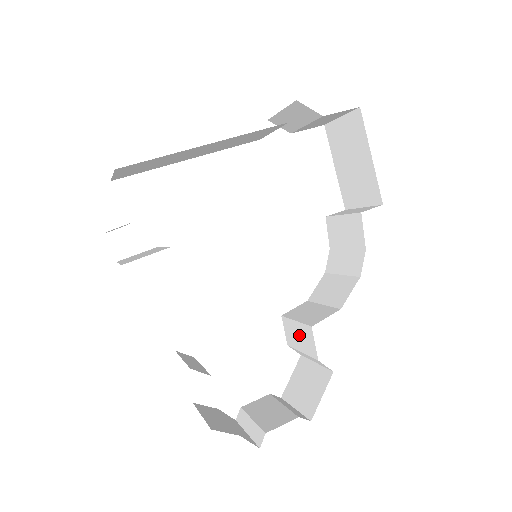
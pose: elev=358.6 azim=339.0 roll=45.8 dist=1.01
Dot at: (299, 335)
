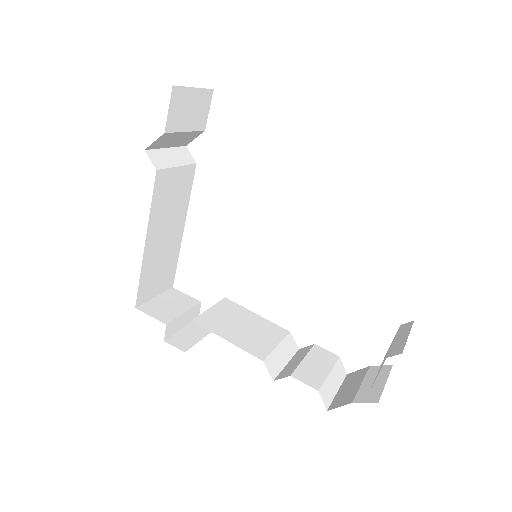
Dot at: occluded
